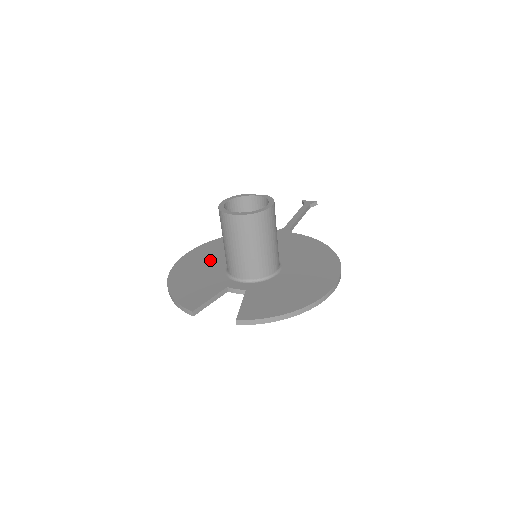
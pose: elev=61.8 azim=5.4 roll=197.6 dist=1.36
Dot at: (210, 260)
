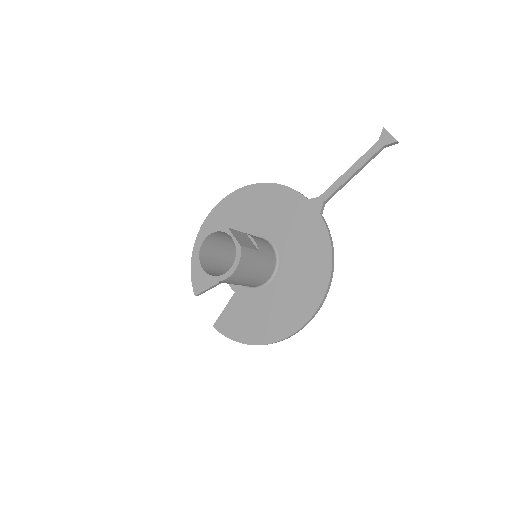
Dot at: (232, 225)
